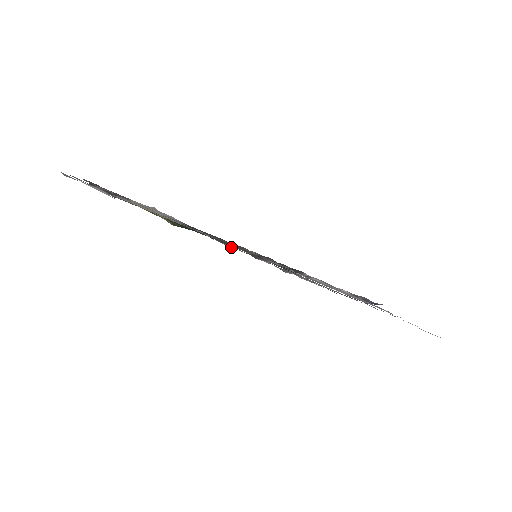
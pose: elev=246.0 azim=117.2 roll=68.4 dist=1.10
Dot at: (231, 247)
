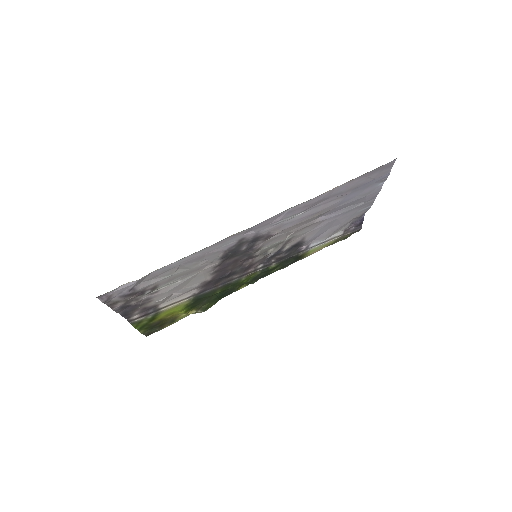
Dot at: (226, 249)
